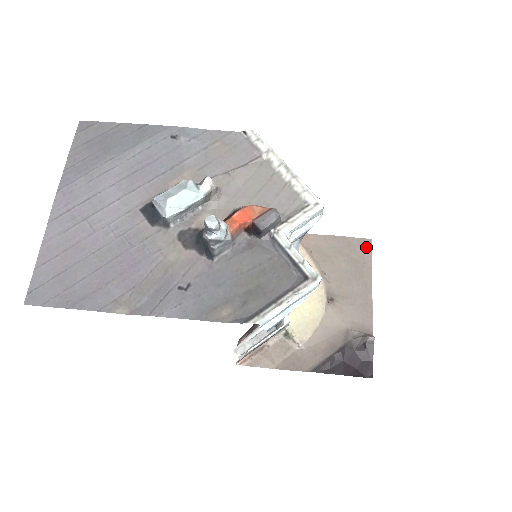
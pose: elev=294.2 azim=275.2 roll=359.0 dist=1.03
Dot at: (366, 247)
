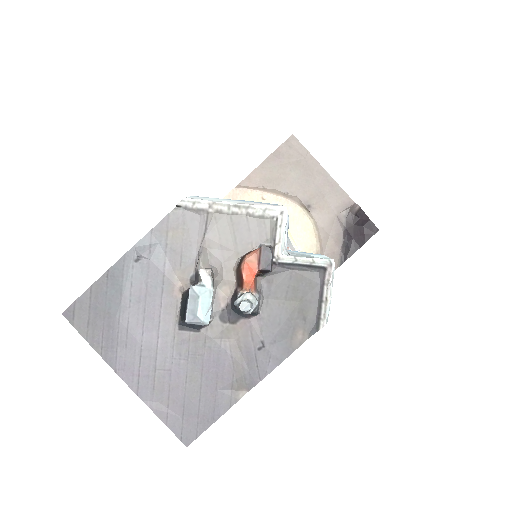
Dot at: (295, 144)
